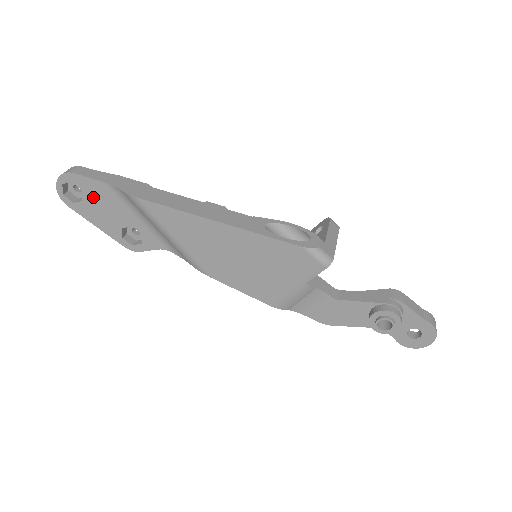
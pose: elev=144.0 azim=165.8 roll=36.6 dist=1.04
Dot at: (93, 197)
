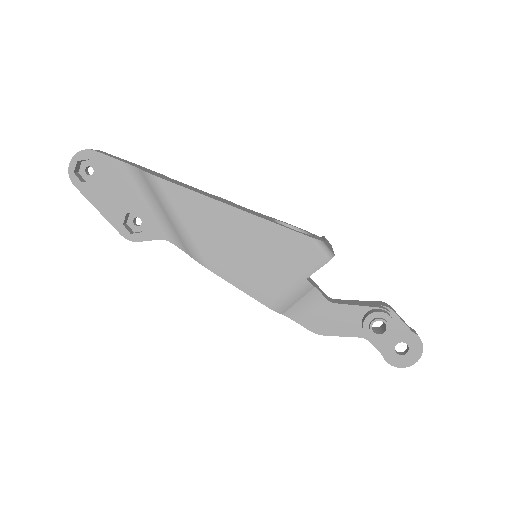
Dot at: (106, 177)
